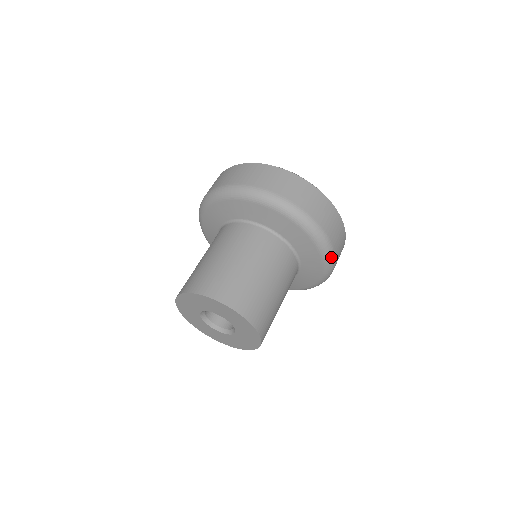
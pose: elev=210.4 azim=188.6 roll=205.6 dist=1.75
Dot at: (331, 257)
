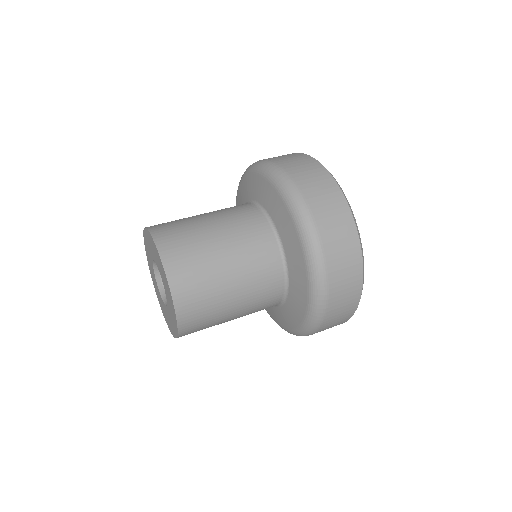
Dot at: (318, 263)
